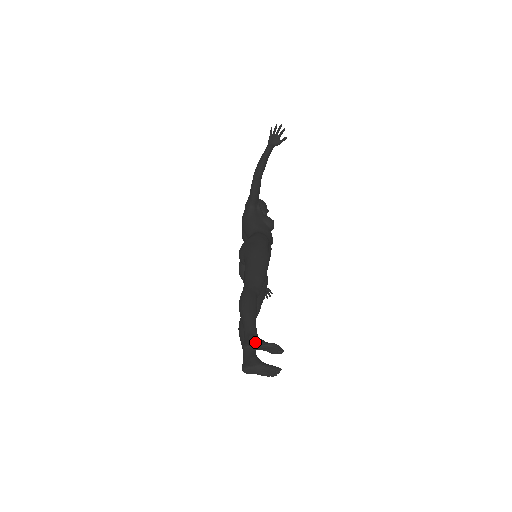
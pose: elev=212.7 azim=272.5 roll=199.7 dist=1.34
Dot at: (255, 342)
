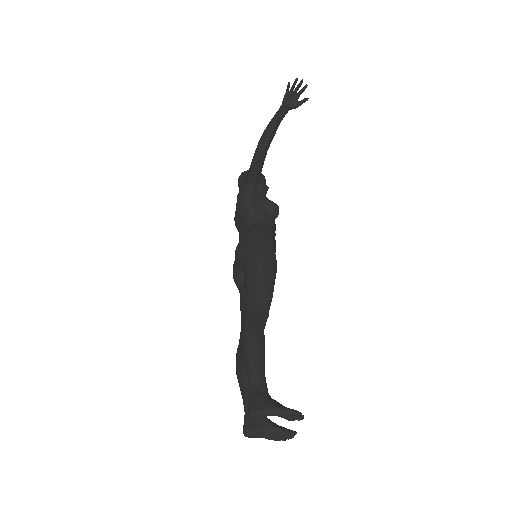
Dot at: (266, 407)
